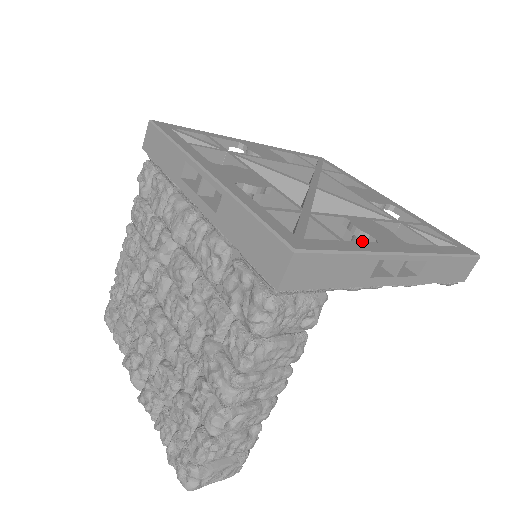
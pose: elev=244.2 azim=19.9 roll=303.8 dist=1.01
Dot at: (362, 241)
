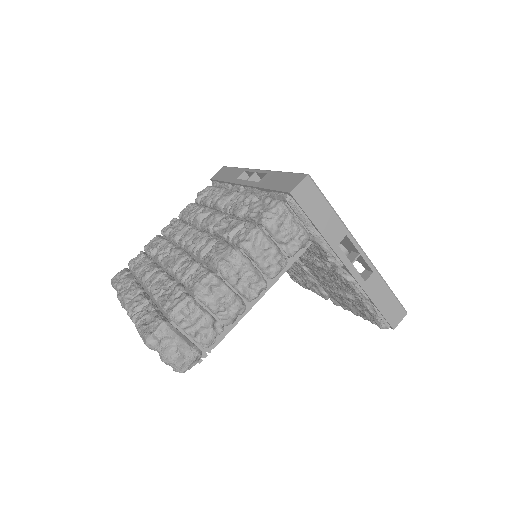
Dot at: occluded
